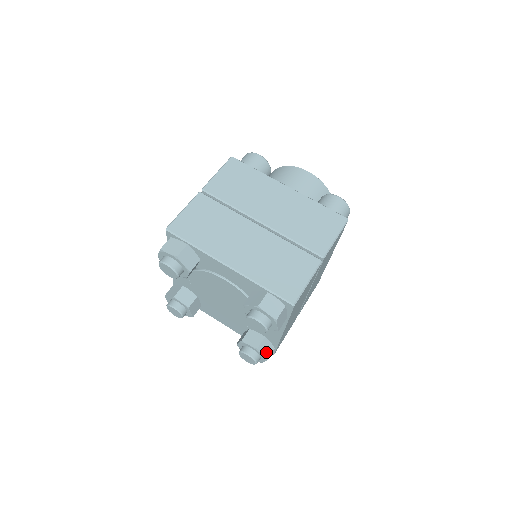
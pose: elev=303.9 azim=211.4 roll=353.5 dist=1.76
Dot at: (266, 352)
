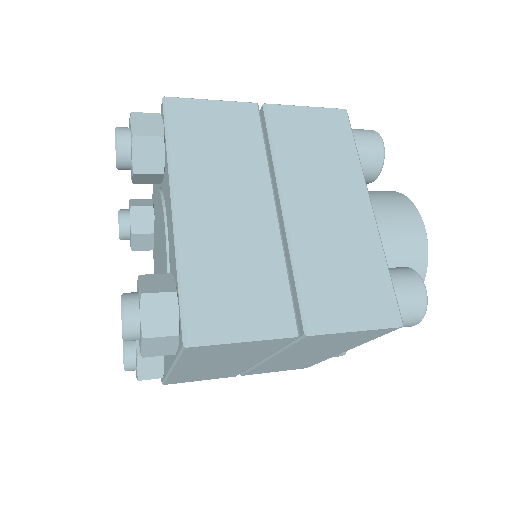
Dot at: (146, 370)
